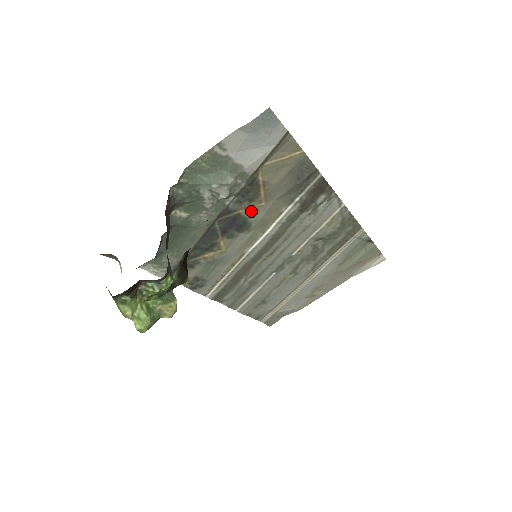
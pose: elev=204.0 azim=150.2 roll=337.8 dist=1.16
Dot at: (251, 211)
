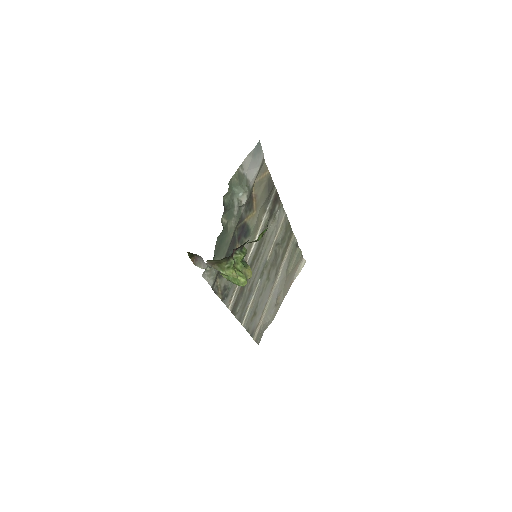
Dot at: (250, 219)
